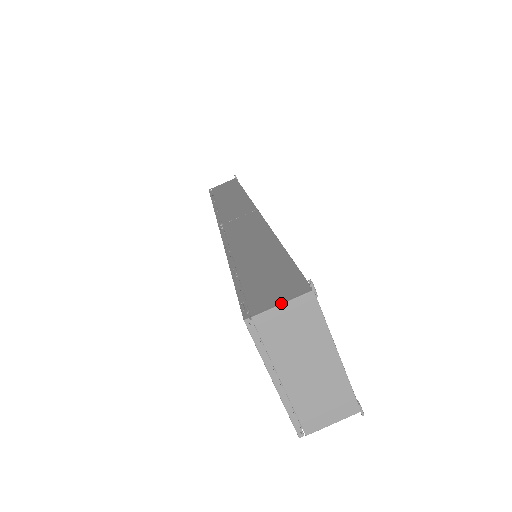
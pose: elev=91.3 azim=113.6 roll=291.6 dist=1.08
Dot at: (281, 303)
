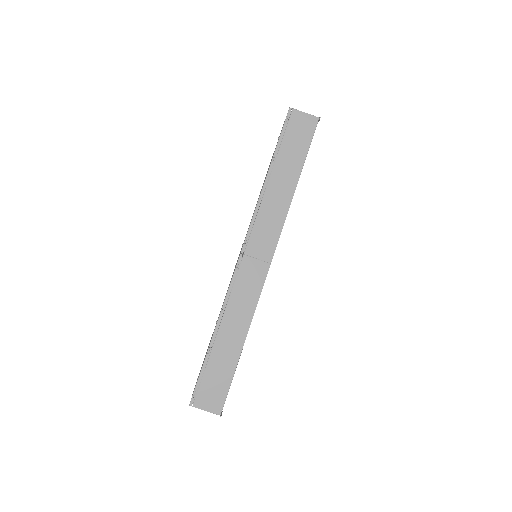
Dot at: occluded
